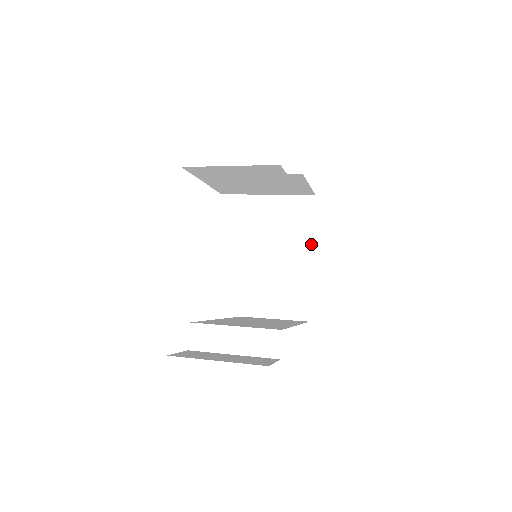
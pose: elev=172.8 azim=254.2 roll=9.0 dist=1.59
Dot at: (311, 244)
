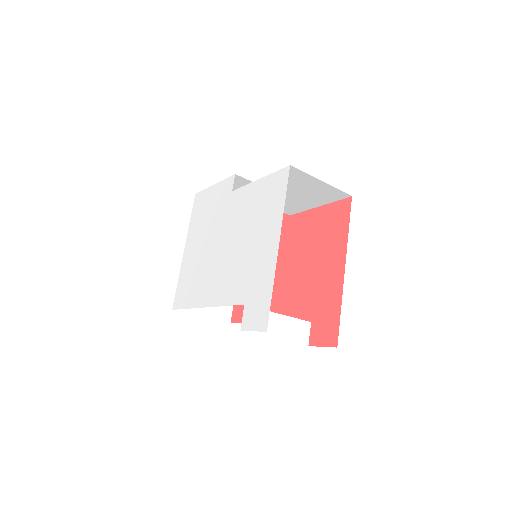
Dot at: occluded
